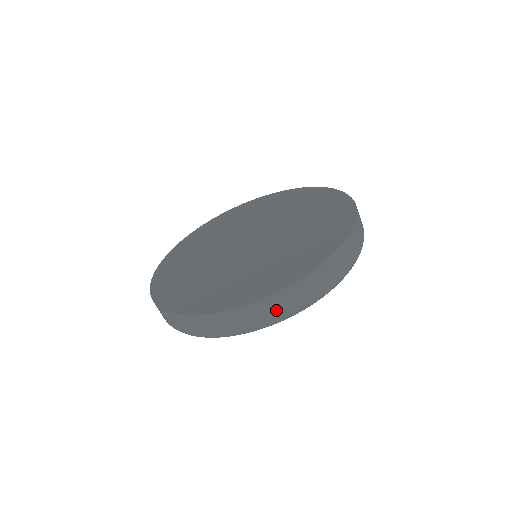
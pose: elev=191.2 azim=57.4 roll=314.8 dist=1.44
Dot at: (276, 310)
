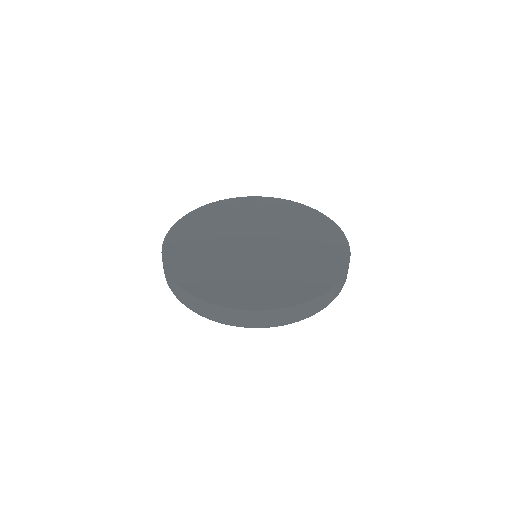
Dot at: (277, 319)
